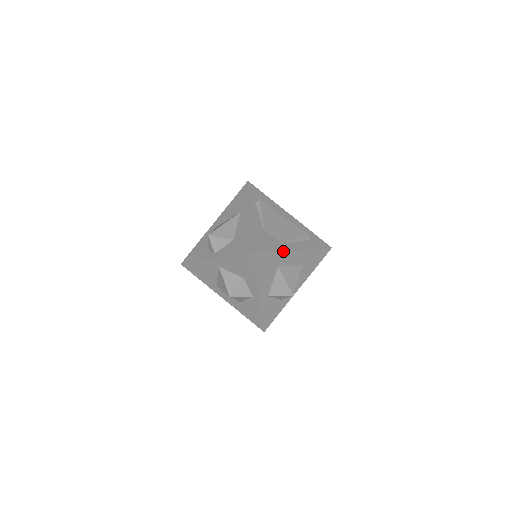
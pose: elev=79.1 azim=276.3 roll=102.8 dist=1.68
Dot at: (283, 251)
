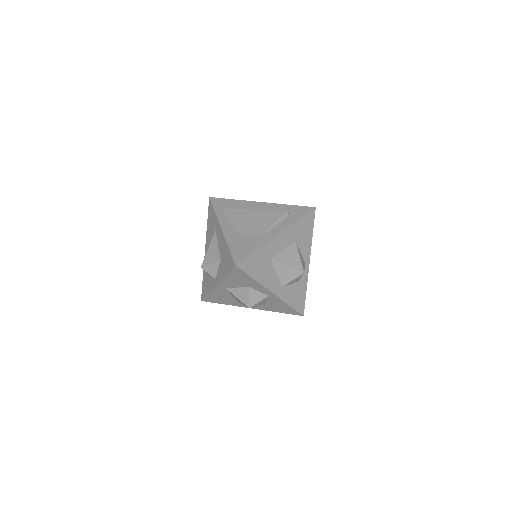
Dot at: (265, 244)
